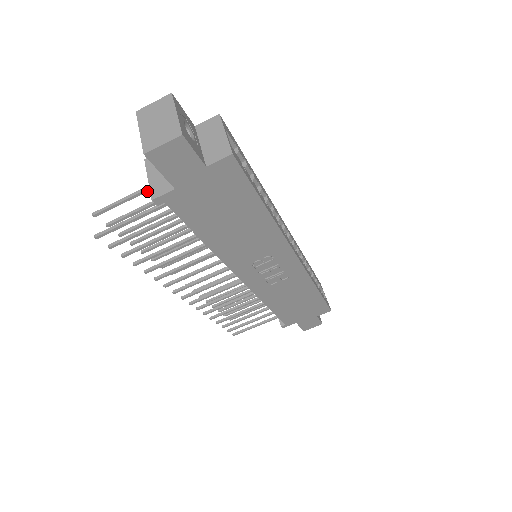
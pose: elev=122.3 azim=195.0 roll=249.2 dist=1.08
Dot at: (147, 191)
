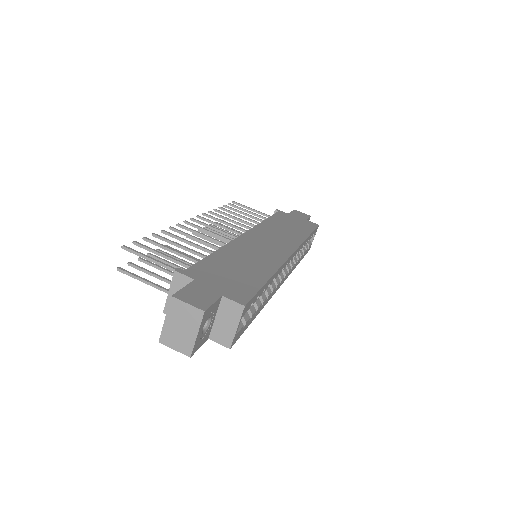
Dot at: (171, 269)
